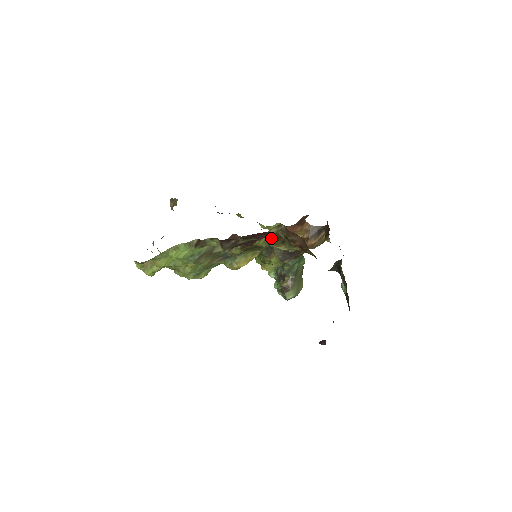
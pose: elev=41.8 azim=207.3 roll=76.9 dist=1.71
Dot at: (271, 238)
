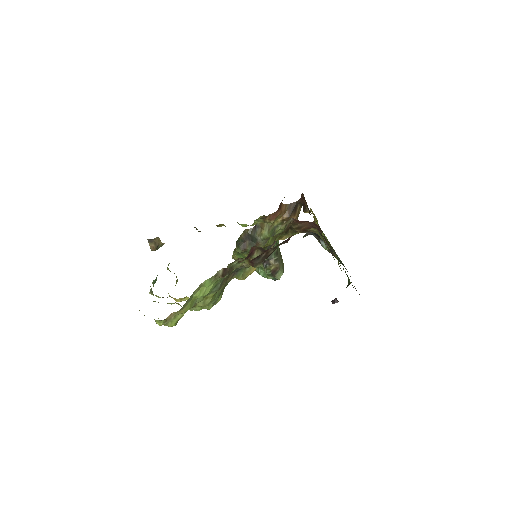
Dot at: (277, 234)
